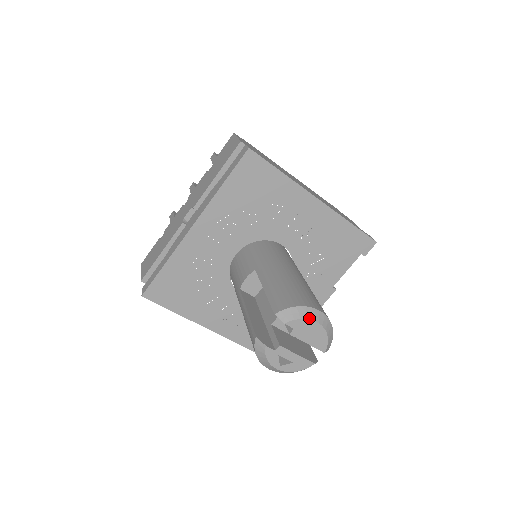
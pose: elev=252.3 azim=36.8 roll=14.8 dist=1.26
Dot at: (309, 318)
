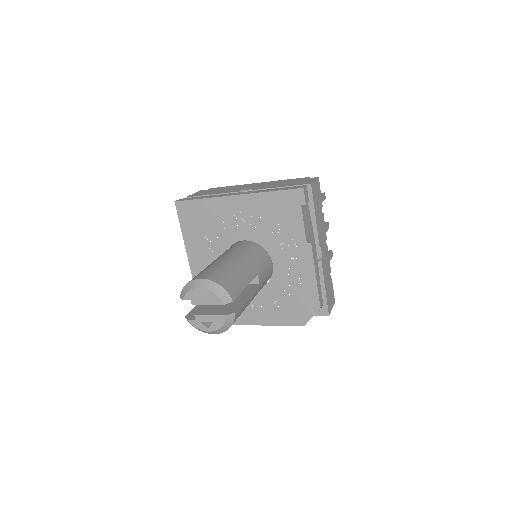
Dot at: (192, 288)
